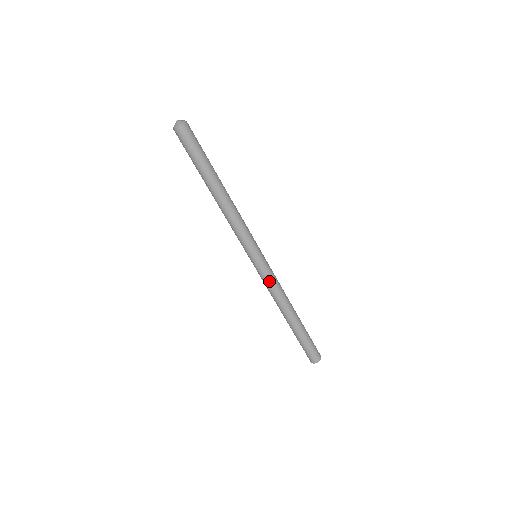
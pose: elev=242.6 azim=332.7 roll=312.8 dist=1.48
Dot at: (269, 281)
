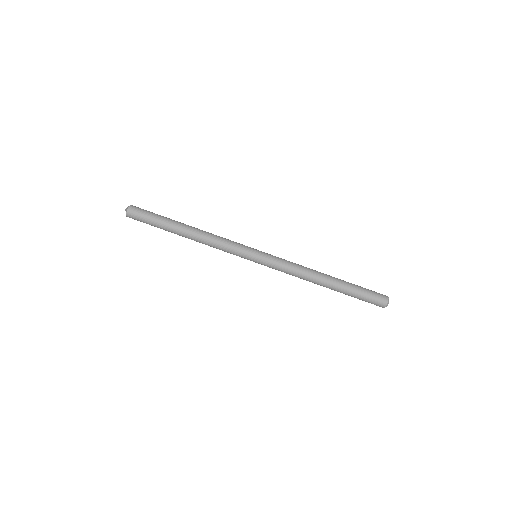
Dot at: (283, 260)
